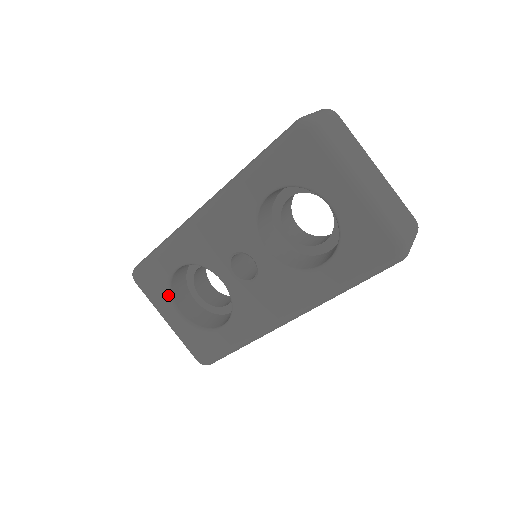
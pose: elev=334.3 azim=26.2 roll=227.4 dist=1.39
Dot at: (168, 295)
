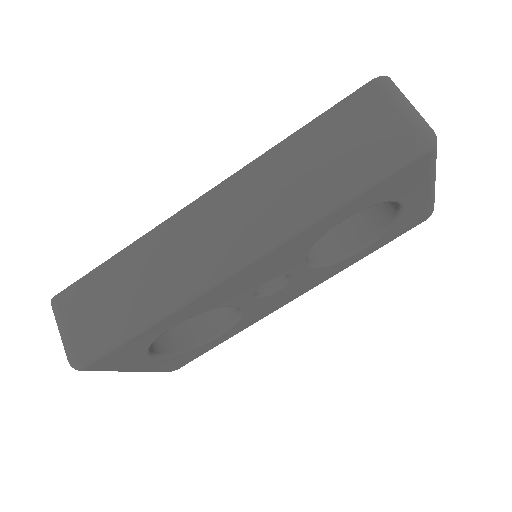
Dot at: (146, 353)
